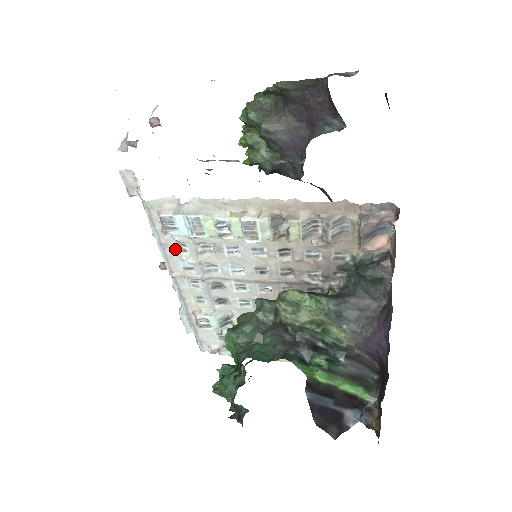
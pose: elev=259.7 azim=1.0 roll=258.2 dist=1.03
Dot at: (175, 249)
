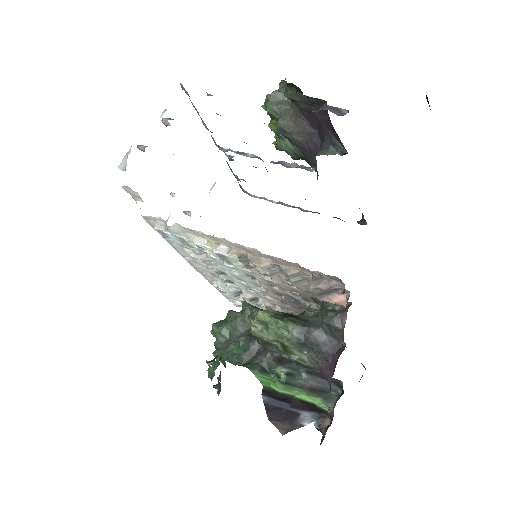
Dot at: (180, 244)
